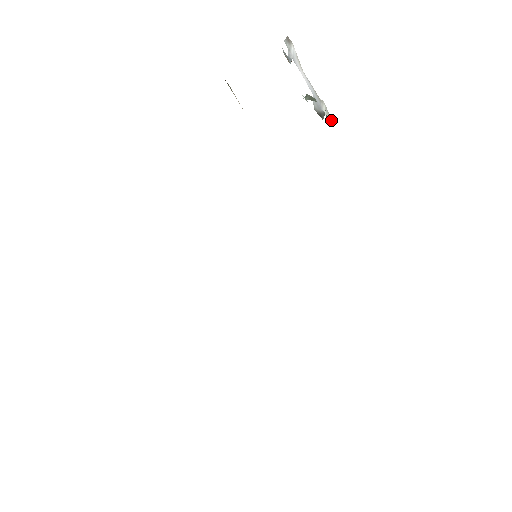
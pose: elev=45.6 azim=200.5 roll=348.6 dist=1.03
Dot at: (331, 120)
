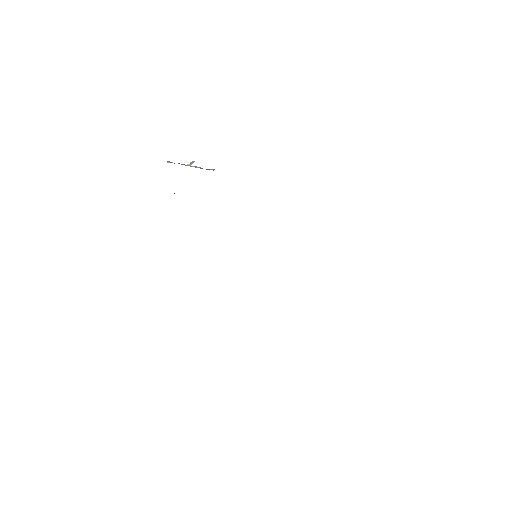
Dot at: occluded
